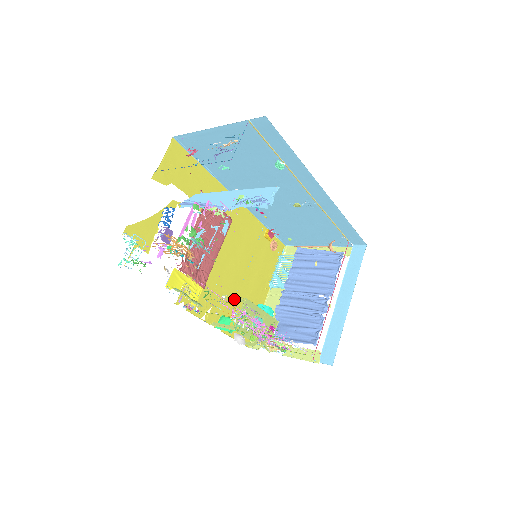
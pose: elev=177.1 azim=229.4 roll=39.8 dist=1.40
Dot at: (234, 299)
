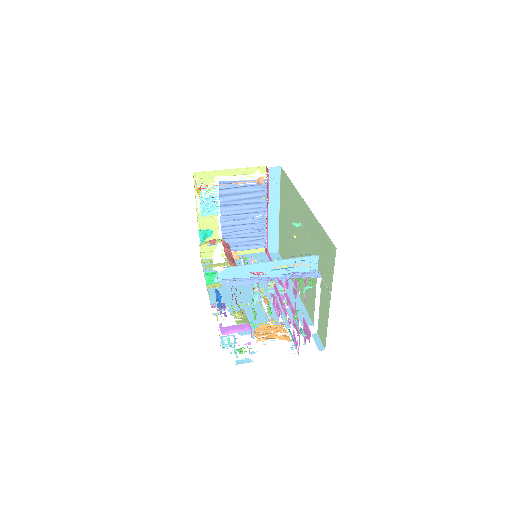
Dot at: occluded
